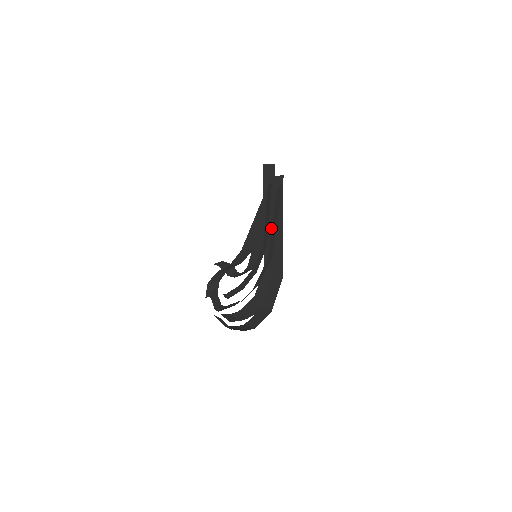
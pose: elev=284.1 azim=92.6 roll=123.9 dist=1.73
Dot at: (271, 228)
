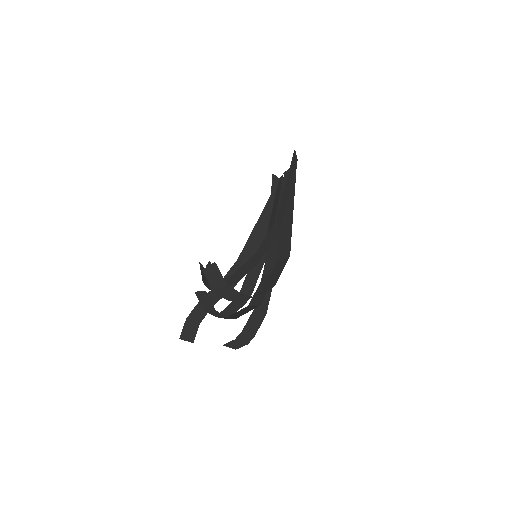
Dot at: occluded
